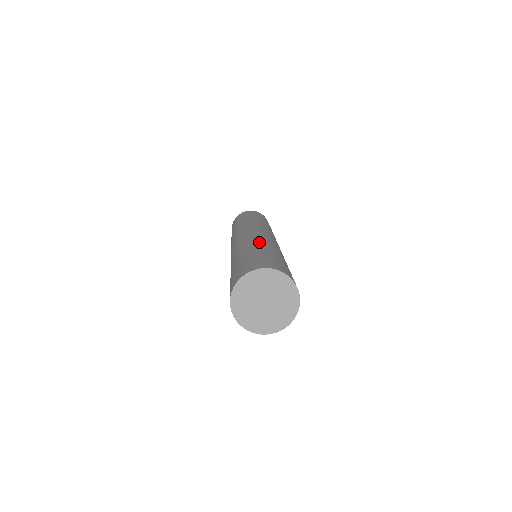
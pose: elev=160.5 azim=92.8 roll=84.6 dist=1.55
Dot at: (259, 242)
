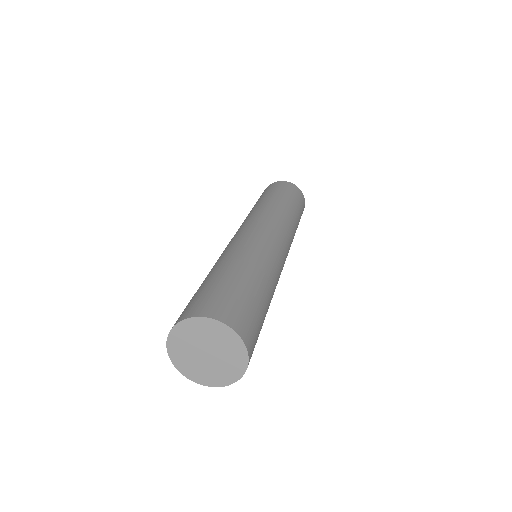
Dot at: (237, 254)
